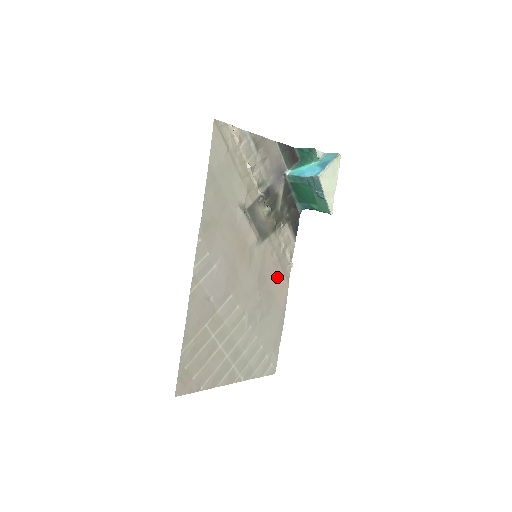
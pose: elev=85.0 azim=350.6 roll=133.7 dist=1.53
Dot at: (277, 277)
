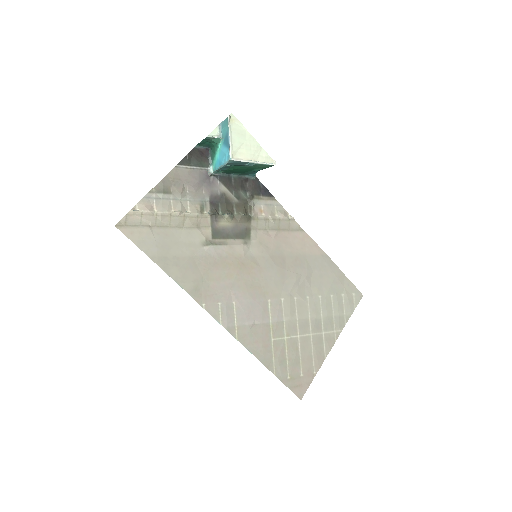
Dot at: (290, 241)
